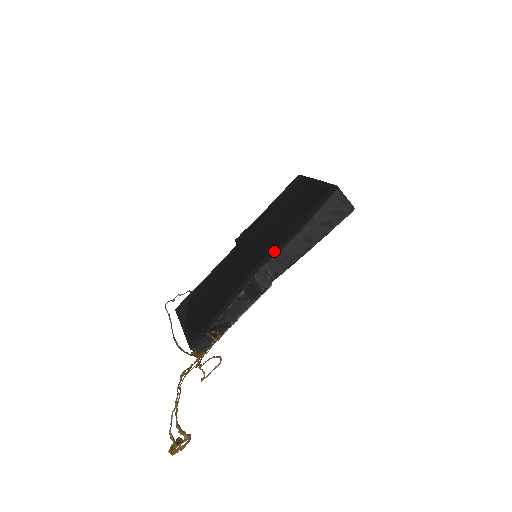
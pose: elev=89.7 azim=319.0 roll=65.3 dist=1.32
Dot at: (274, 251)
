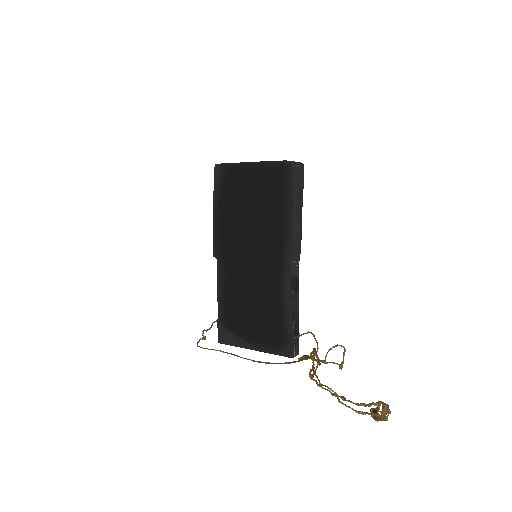
Dot at: (286, 246)
